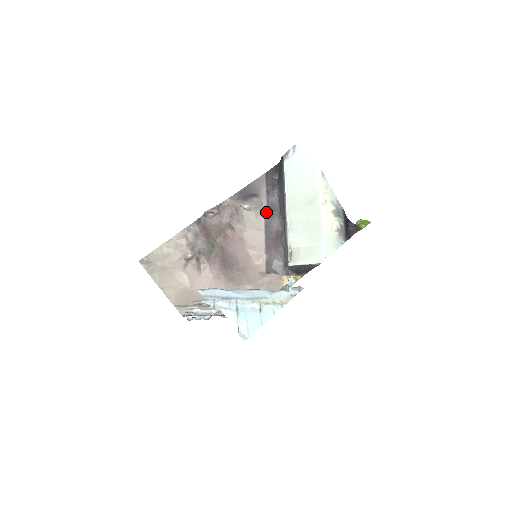
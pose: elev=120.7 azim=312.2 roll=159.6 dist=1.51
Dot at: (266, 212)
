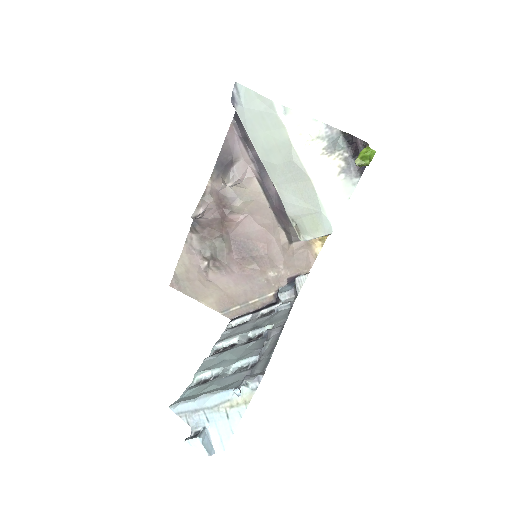
Dot at: (256, 173)
